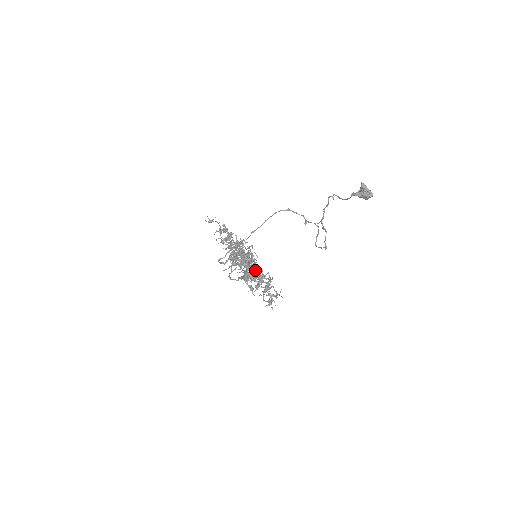
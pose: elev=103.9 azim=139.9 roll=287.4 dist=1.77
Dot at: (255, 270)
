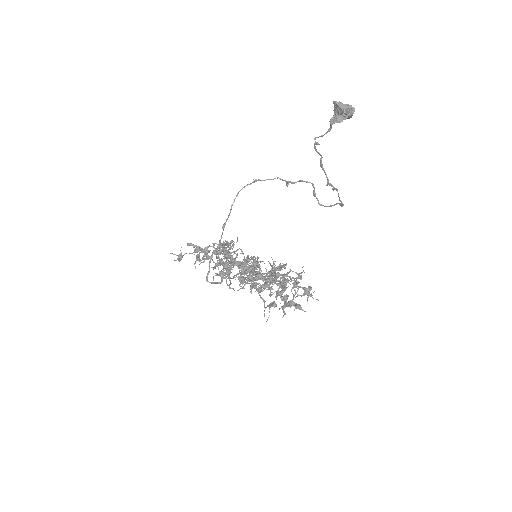
Dot at: (276, 278)
